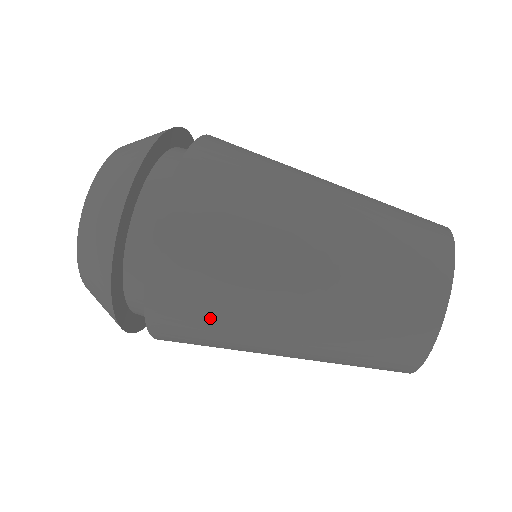
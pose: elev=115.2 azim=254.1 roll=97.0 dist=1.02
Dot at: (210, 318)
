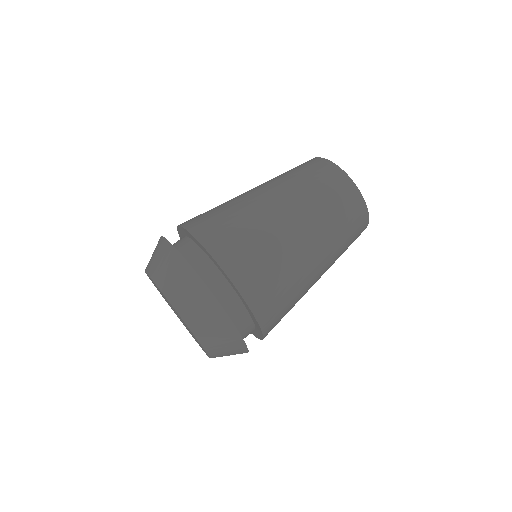
Dot at: (281, 284)
